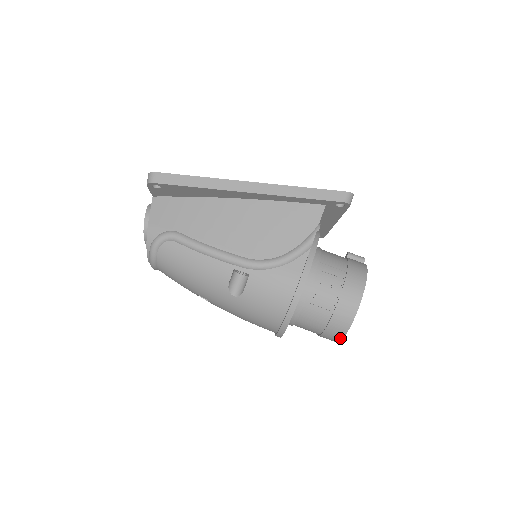
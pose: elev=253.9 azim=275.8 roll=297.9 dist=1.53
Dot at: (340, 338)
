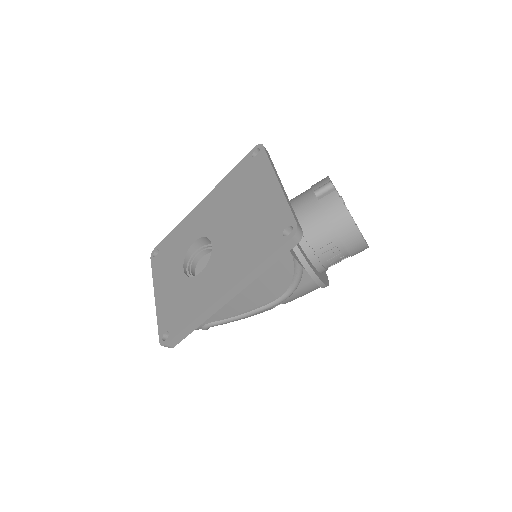
Dot at: occluded
